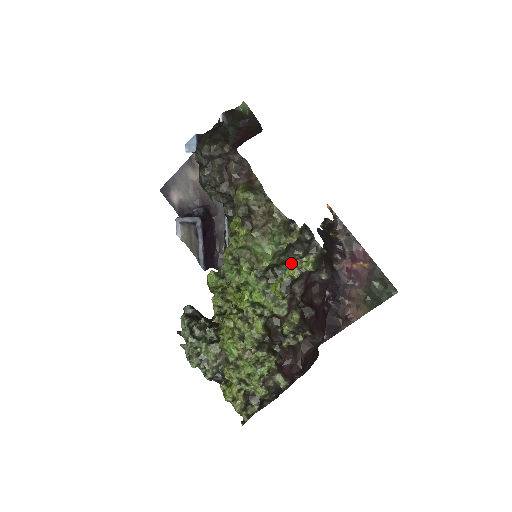
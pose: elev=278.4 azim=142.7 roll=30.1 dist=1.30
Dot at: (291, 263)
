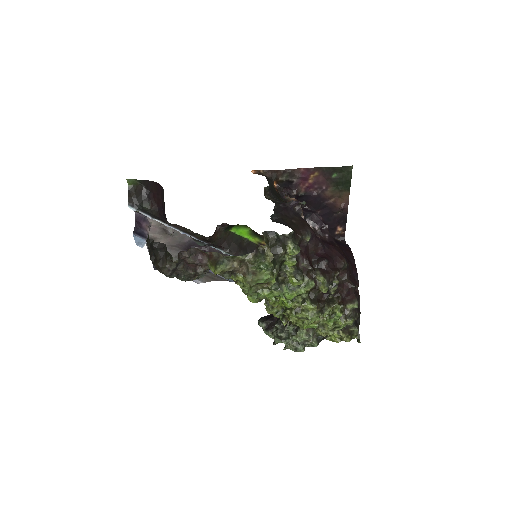
Dot at: (284, 261)
